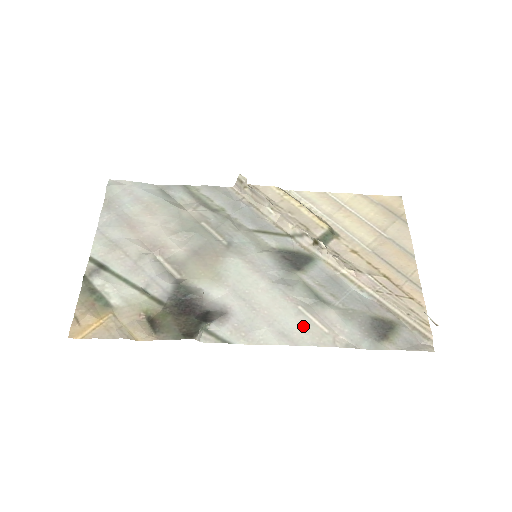
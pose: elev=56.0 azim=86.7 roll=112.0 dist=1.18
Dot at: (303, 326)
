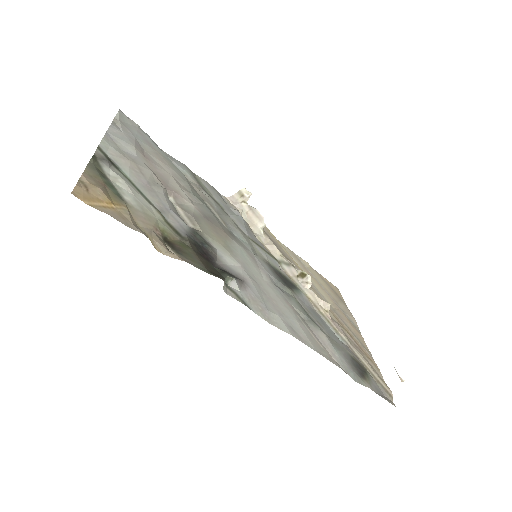
Dot at: (306, 332)
